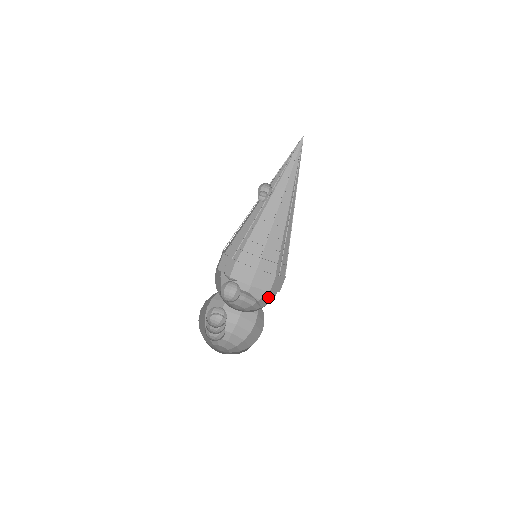
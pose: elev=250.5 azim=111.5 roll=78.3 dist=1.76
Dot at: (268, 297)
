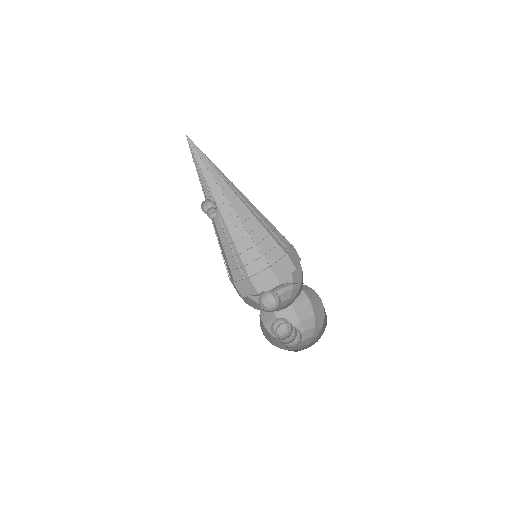
Dot at: (296, 271)
